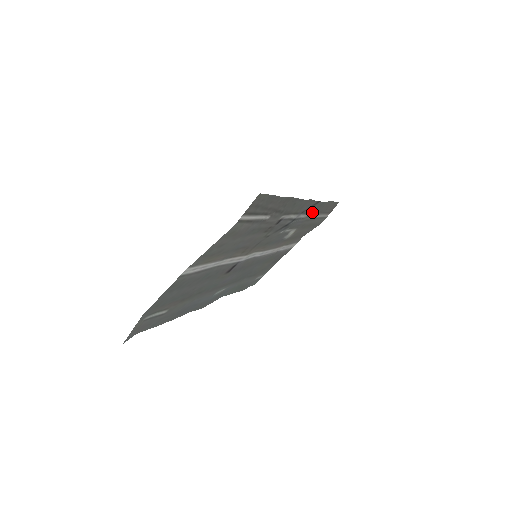
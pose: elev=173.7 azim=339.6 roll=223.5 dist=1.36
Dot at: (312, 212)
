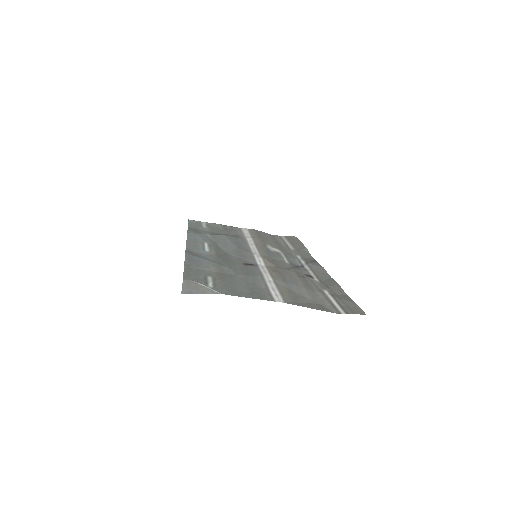
Dot at: (300, 253)
